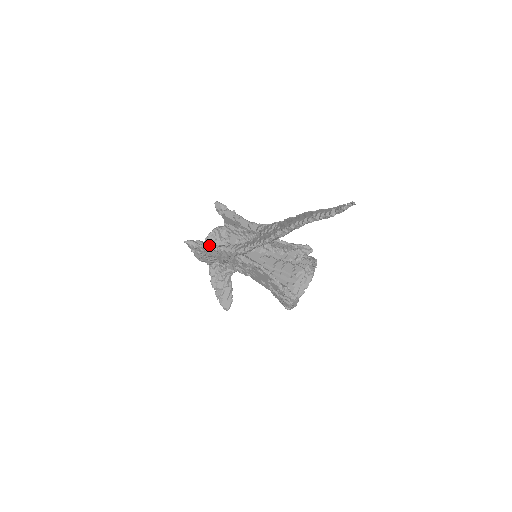
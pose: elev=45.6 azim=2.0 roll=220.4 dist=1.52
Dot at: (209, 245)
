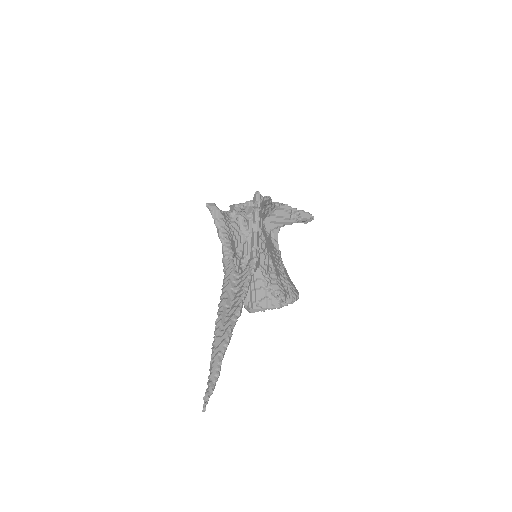
Dot at: (219, 226)
